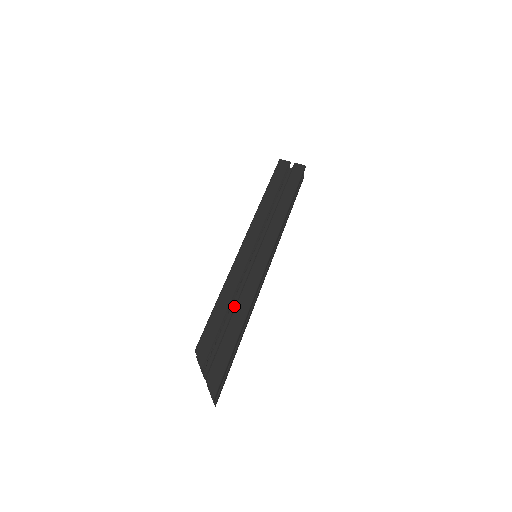
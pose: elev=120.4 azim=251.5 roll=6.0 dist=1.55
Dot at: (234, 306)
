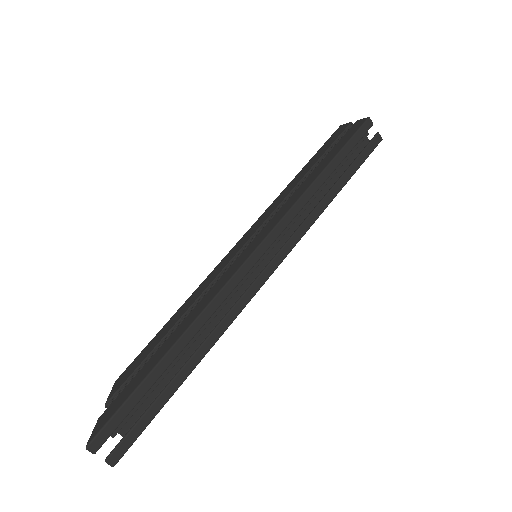
Dot at: occluded
